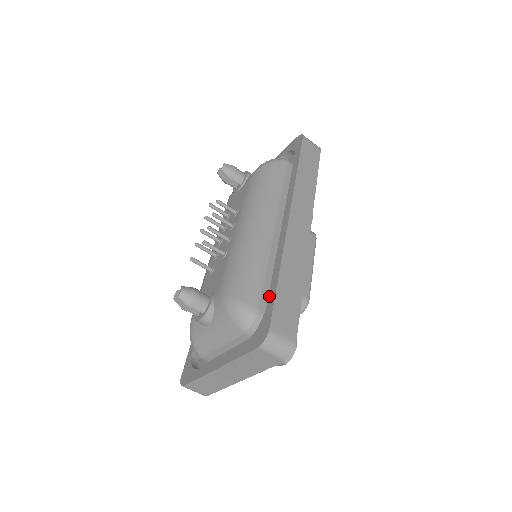
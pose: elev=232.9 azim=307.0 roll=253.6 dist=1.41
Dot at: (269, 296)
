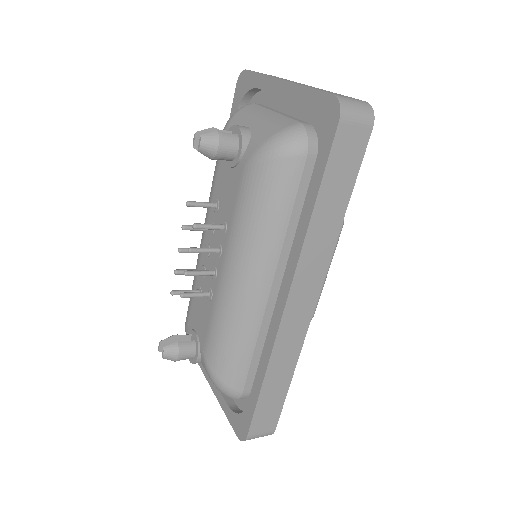
Dot at: (251, 397)
